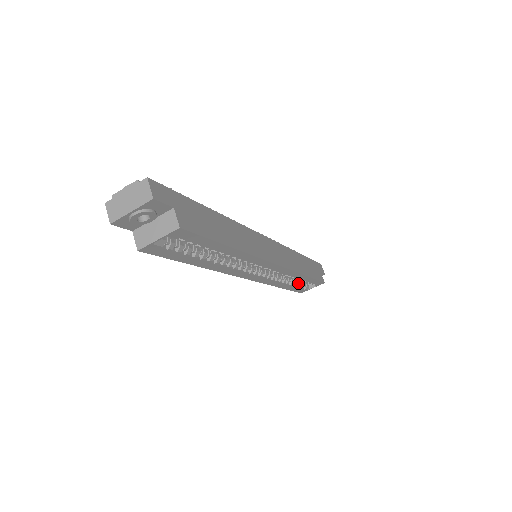
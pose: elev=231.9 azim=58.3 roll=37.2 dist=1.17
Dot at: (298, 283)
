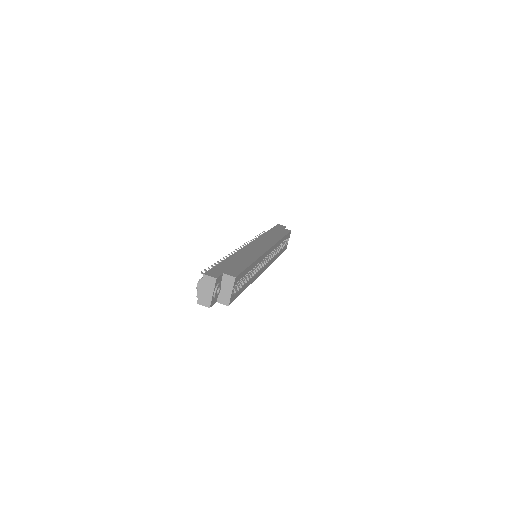
Dot at: (281, 246)
